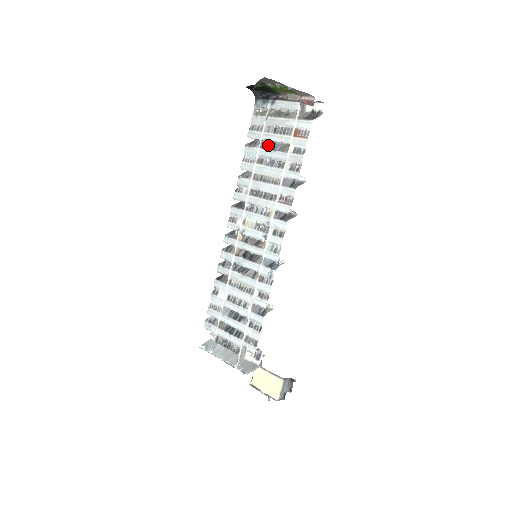
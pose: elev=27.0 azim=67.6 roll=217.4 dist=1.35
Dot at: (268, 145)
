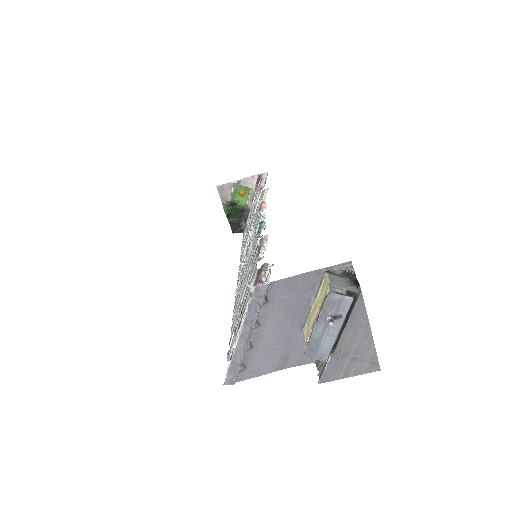
Dot at: occluded
